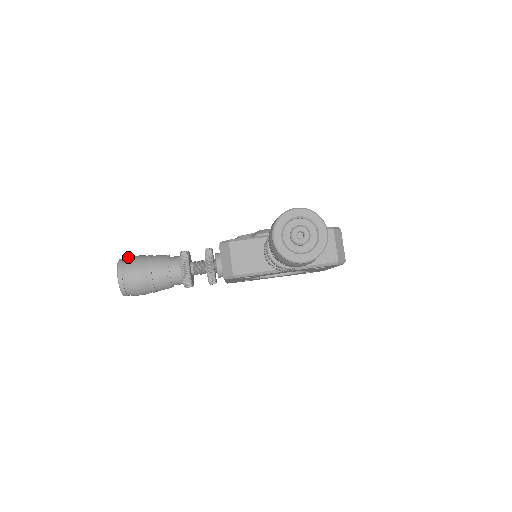
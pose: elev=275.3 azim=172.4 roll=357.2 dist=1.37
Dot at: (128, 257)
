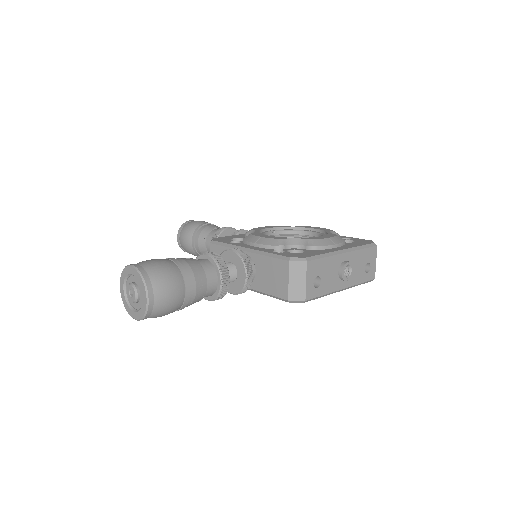
Dot at: (191, 221)
